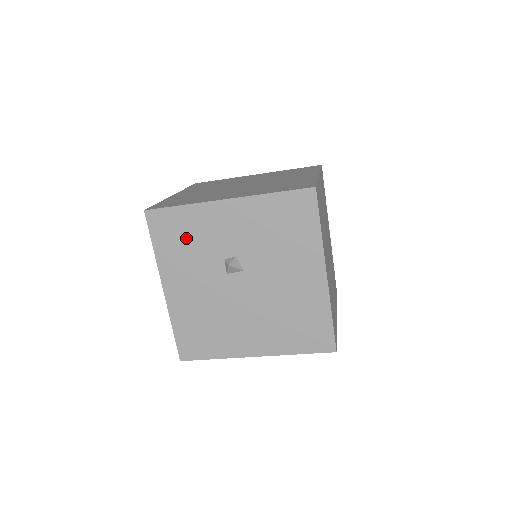
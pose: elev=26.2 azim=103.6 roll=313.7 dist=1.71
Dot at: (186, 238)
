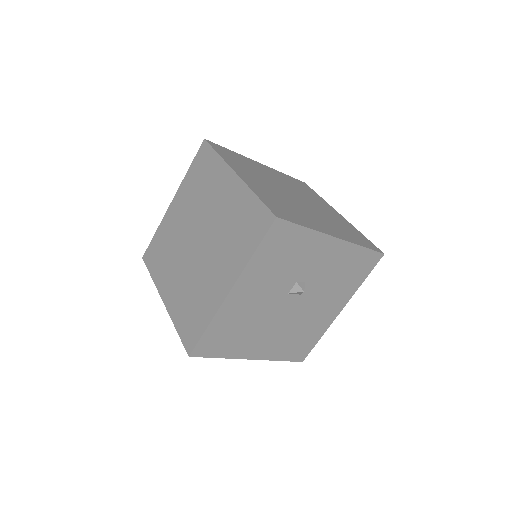
Dot at: (286, 255)
